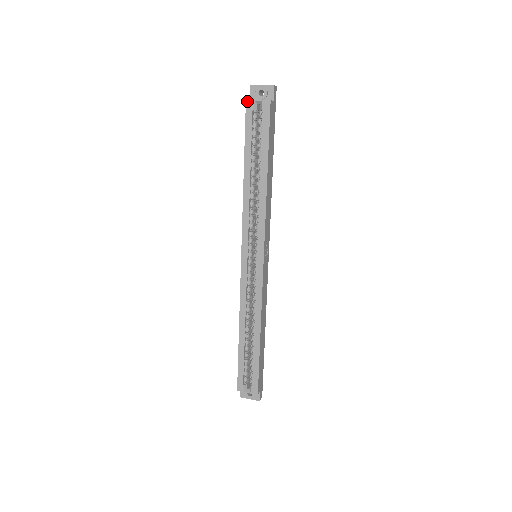
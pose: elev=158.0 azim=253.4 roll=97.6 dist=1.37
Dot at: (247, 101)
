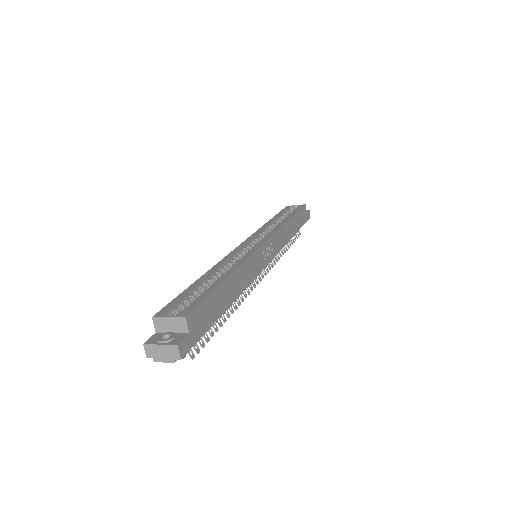
Dot at: (287, 206)
